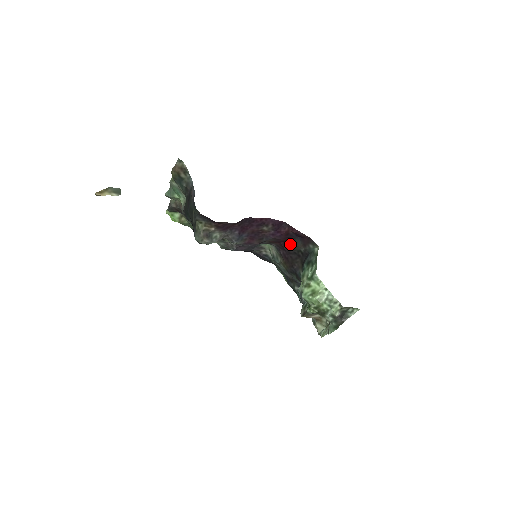
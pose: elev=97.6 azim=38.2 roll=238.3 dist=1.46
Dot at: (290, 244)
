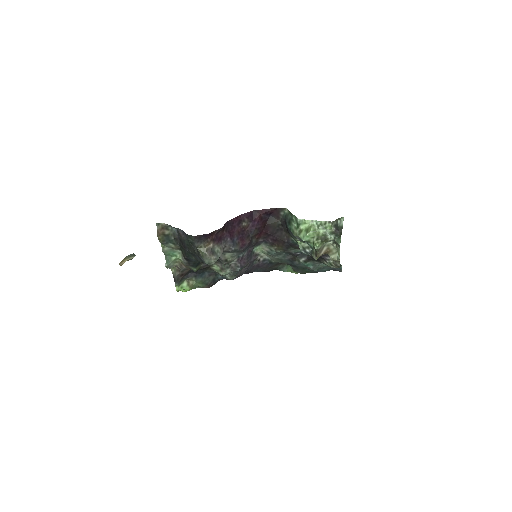
Dot at: (269, 226)
